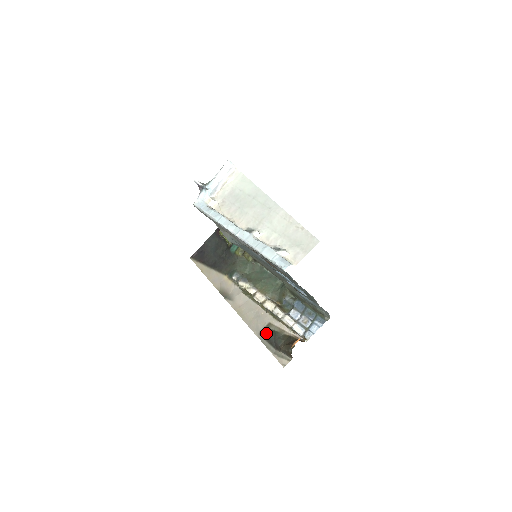
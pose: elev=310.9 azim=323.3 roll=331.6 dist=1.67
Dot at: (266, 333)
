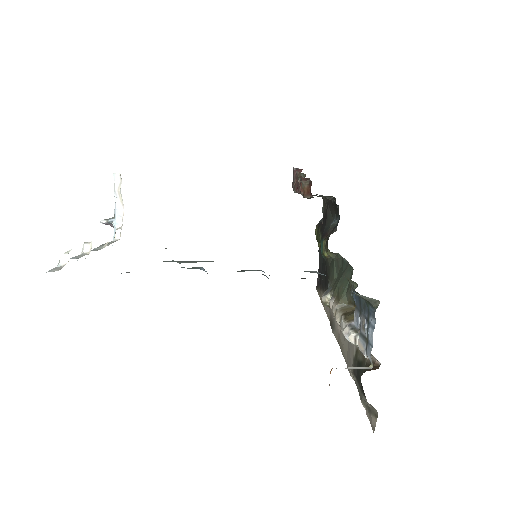
Dot at: (356, 370)
